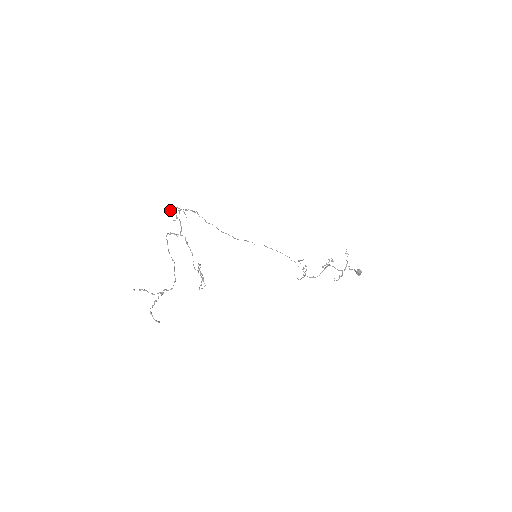
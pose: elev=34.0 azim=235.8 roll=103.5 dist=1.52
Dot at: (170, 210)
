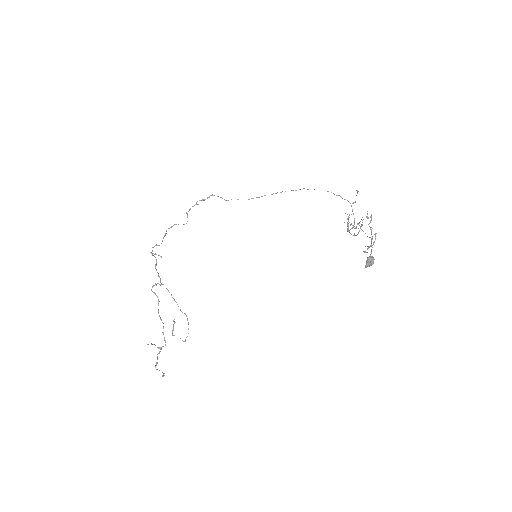
Dot at: (162, 241)
